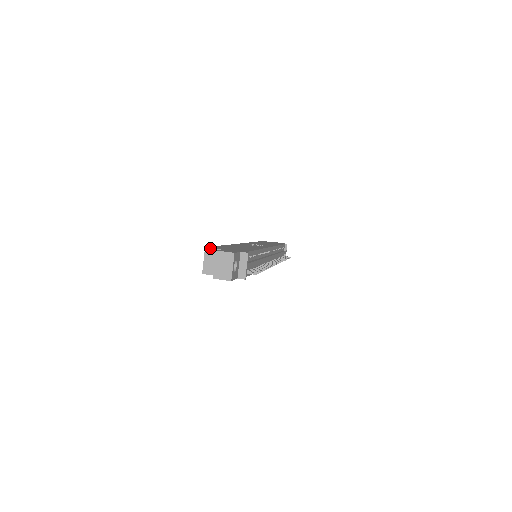
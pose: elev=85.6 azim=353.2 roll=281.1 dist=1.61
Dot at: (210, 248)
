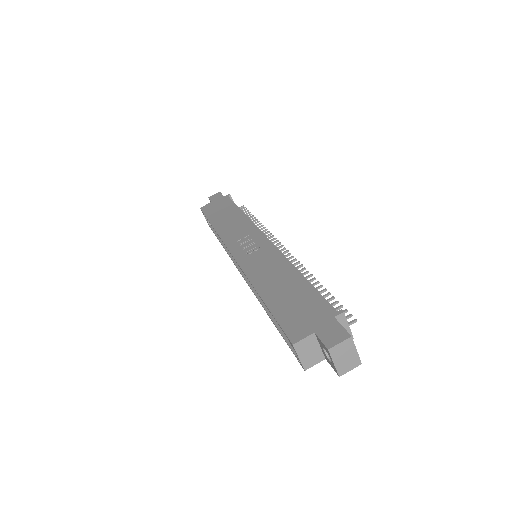
Dot at: (299, 341)
